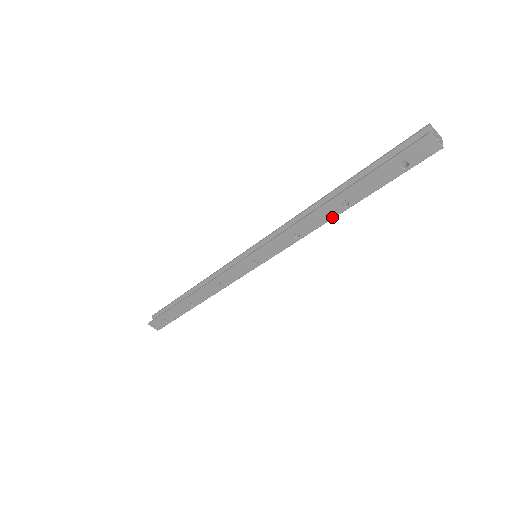
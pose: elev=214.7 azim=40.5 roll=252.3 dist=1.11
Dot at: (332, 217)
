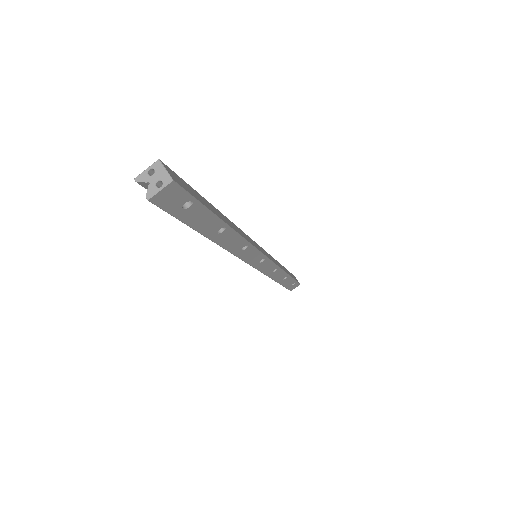
Dot at: (234, 233)
